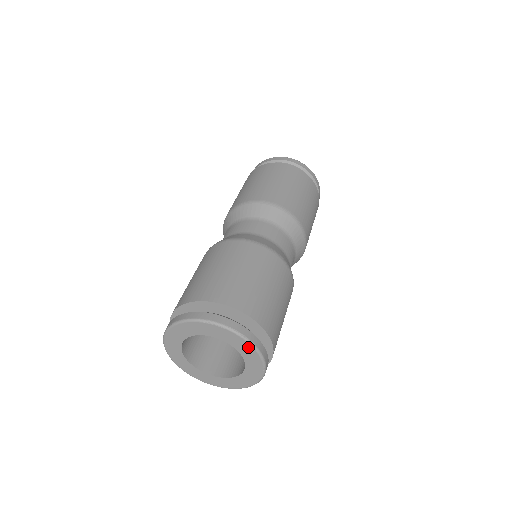
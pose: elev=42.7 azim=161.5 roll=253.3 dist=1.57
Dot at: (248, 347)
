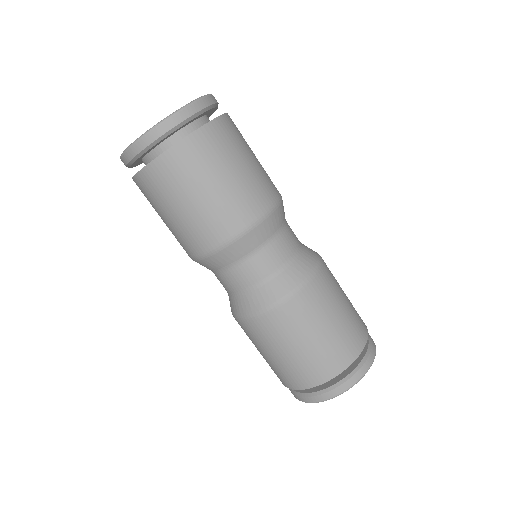
Dot at: occluded
